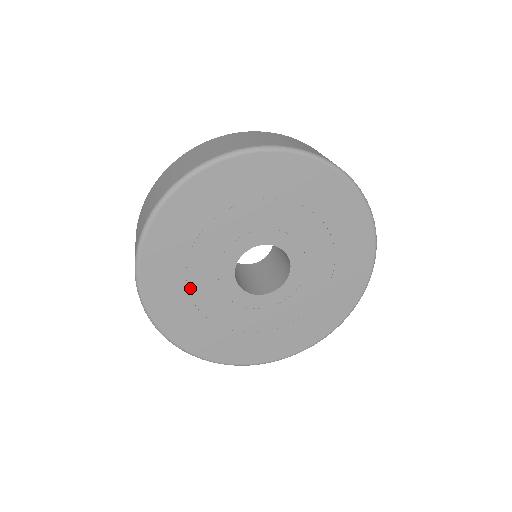
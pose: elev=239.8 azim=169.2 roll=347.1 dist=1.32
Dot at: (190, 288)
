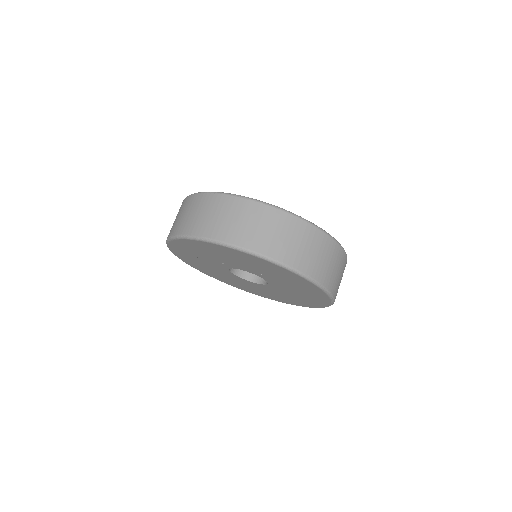
Dot at: (208, 254)
